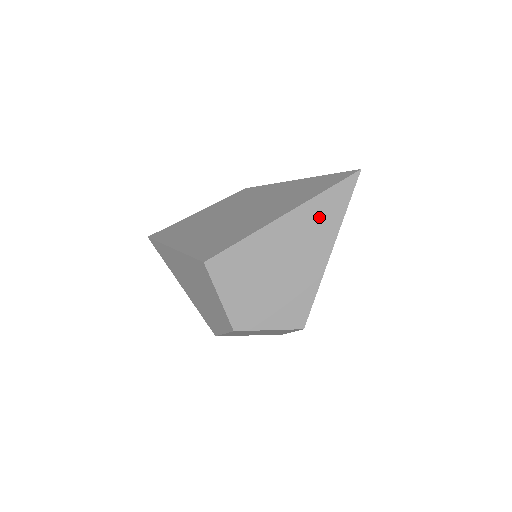
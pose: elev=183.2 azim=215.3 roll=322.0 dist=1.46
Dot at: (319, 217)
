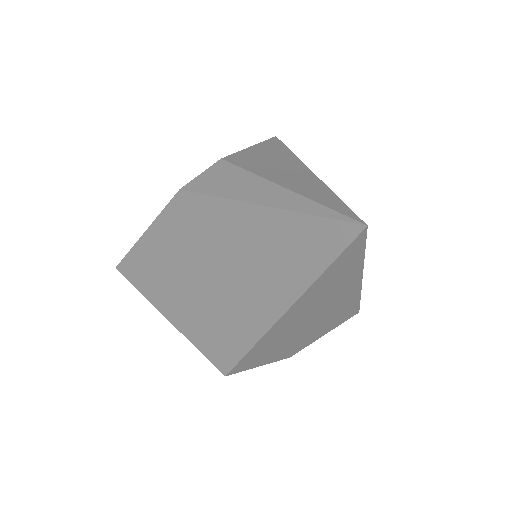
Dot at: (329, 284)
